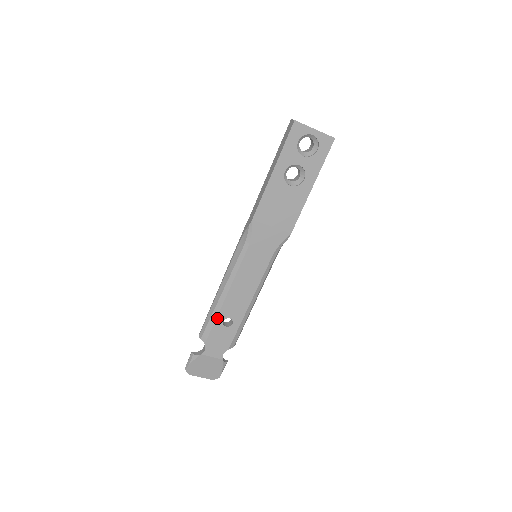
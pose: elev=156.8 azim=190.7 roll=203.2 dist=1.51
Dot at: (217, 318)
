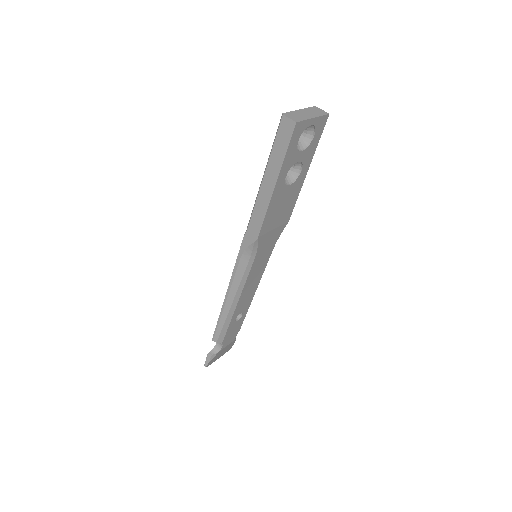
Dot at: (230, 322)
